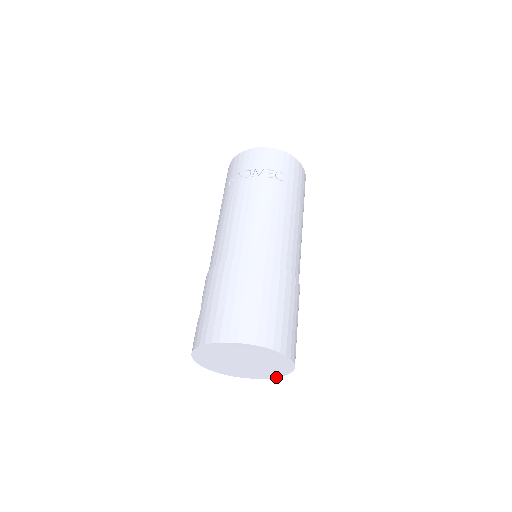
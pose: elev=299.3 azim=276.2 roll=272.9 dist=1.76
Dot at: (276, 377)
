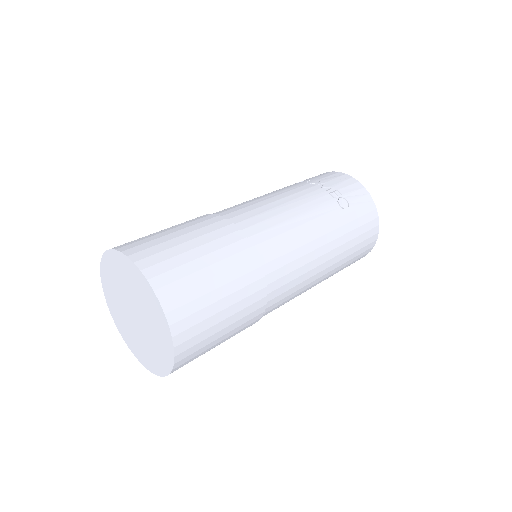
Dot at: (157, 374)
